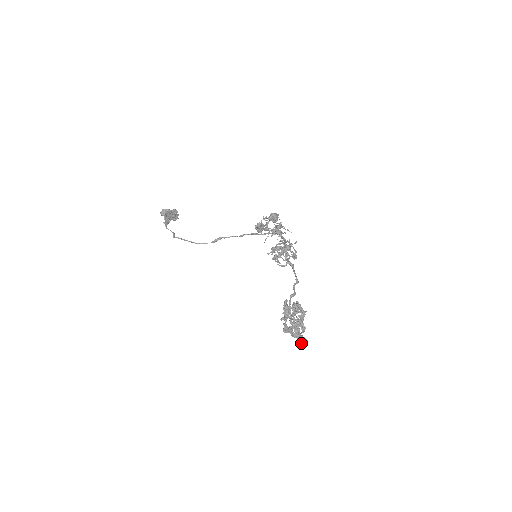
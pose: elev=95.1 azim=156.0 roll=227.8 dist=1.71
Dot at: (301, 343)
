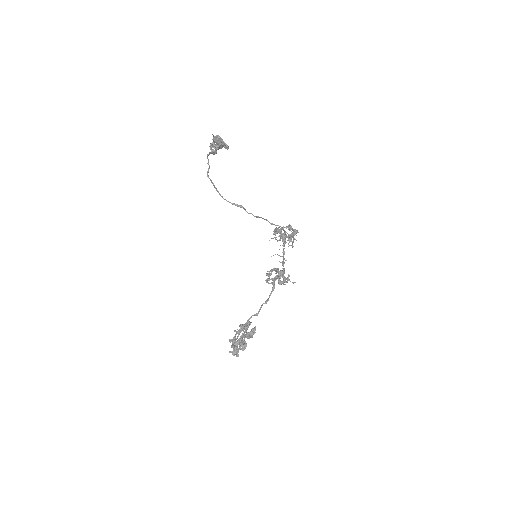
Dot at: (233, 355)
